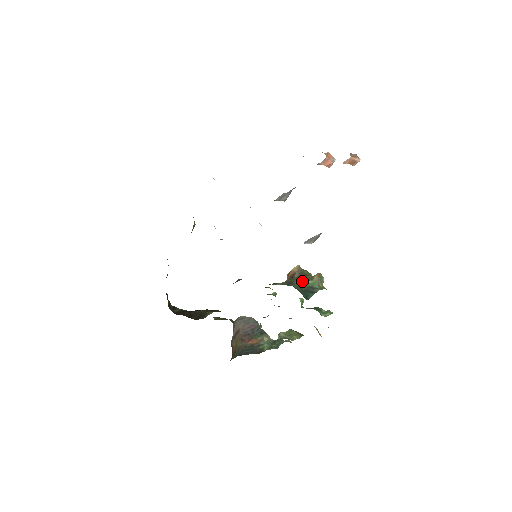
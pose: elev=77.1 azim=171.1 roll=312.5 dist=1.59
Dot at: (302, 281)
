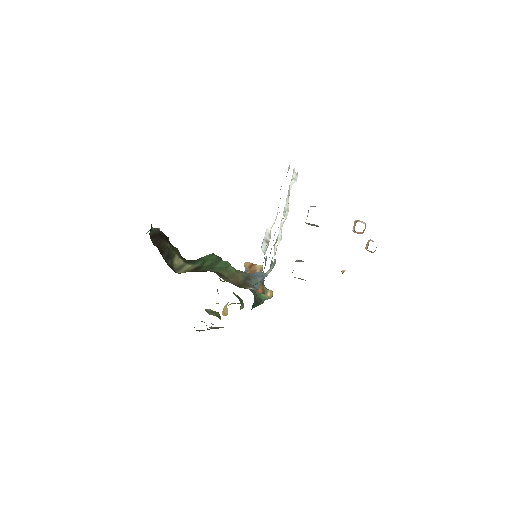
Dot at: (260, 291)
